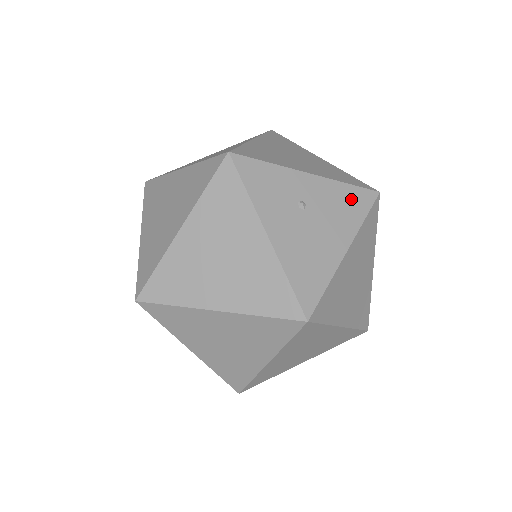
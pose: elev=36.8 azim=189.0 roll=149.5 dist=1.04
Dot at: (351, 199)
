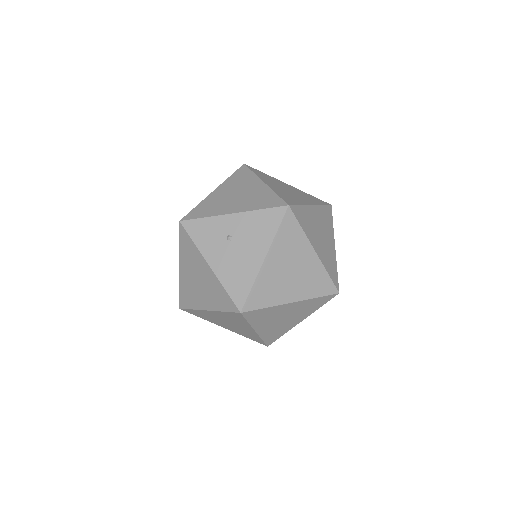
Dot at: (265, 220)
